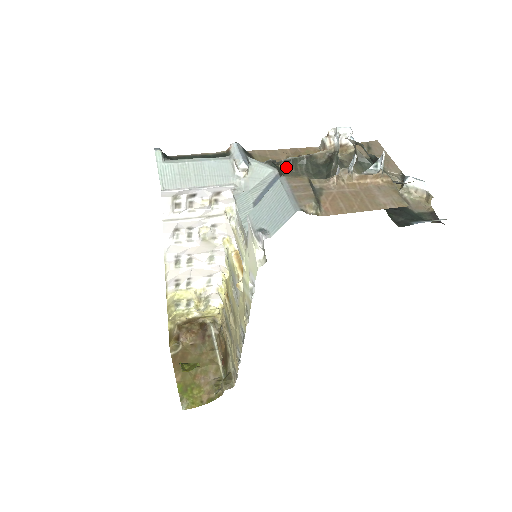
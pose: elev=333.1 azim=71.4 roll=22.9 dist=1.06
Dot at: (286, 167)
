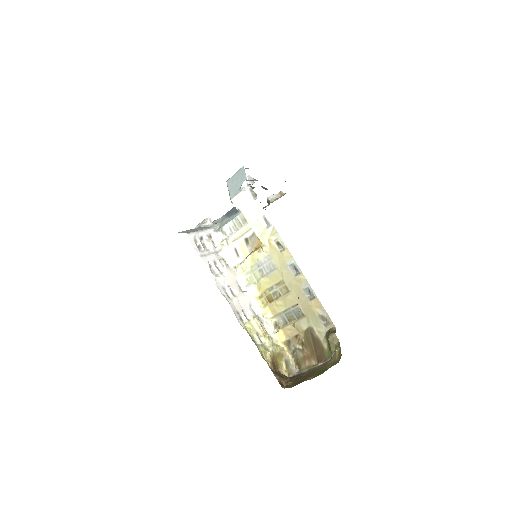
Dot at: occluded
